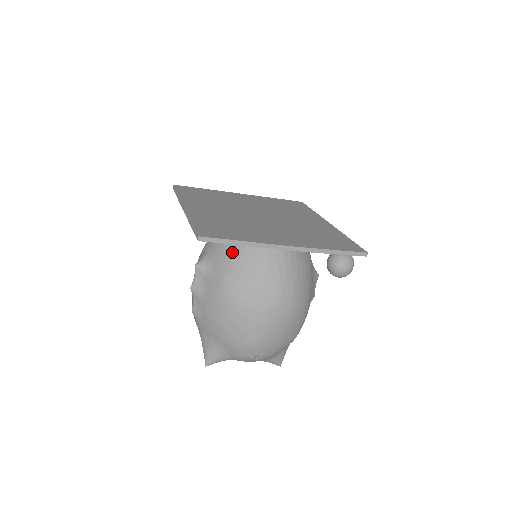
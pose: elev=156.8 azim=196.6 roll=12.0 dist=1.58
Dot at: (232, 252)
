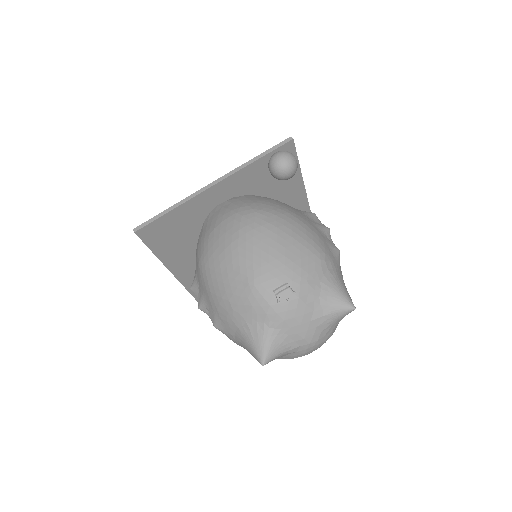
Dot at: (198, 243)
